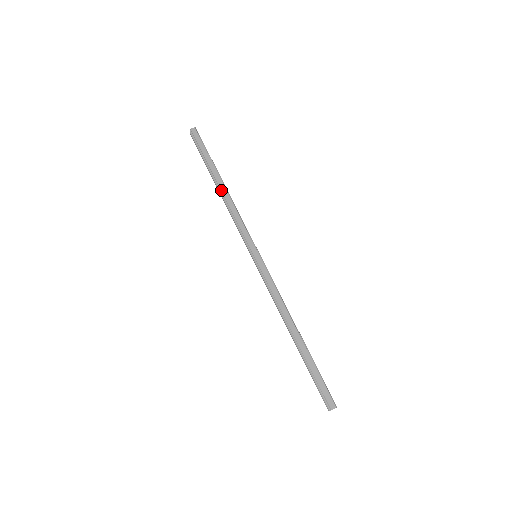
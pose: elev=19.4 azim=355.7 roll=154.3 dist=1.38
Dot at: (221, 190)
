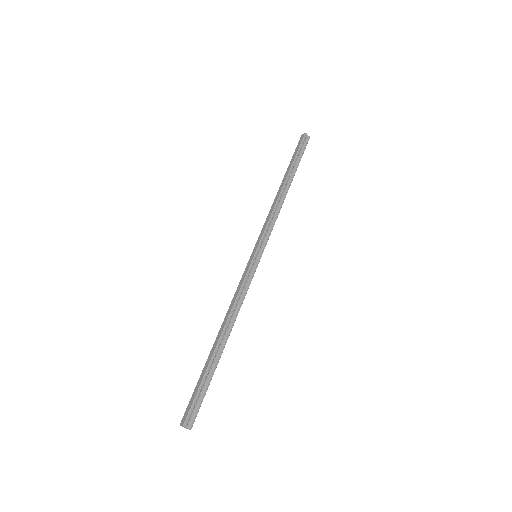
Dot at: (278, 190)
